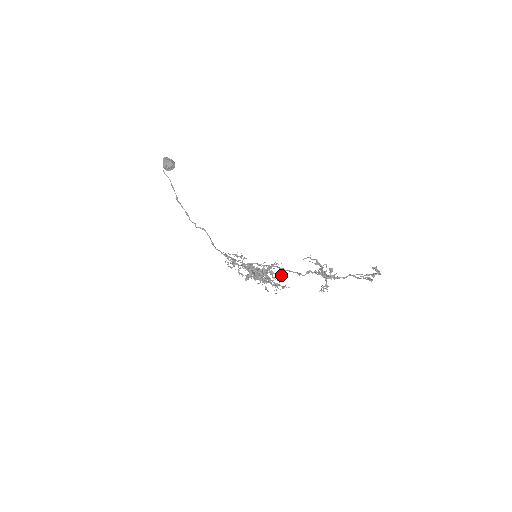
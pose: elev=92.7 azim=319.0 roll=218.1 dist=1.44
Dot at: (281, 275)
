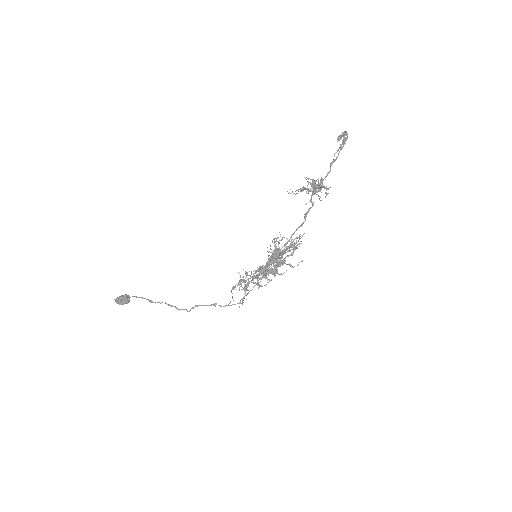
Dot at: occluded
